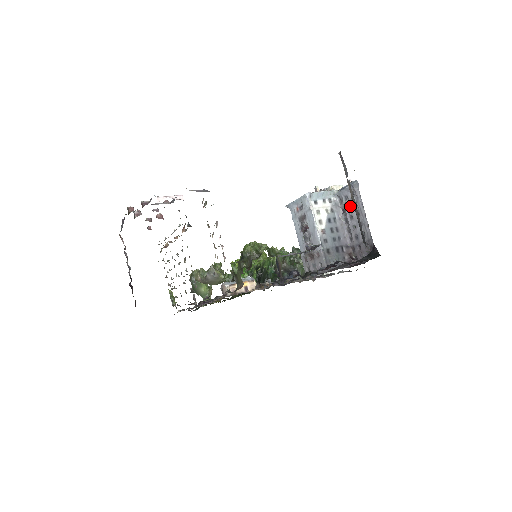
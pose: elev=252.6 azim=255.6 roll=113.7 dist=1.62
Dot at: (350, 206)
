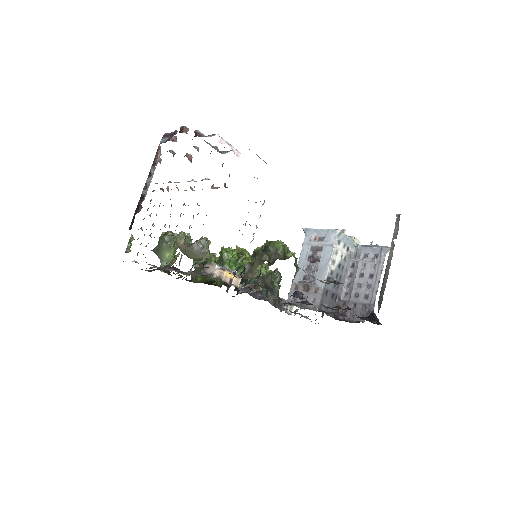
Dot at: (366, 265)
